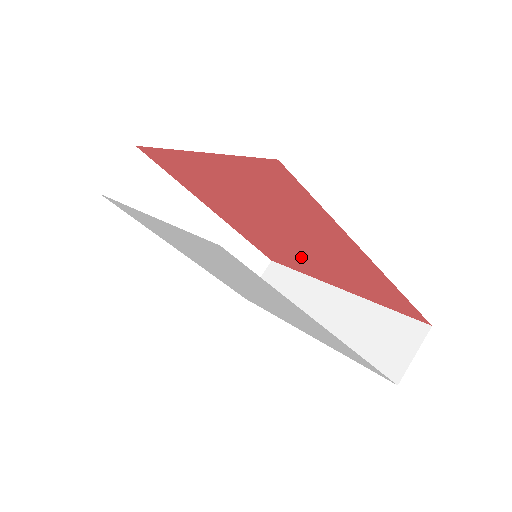
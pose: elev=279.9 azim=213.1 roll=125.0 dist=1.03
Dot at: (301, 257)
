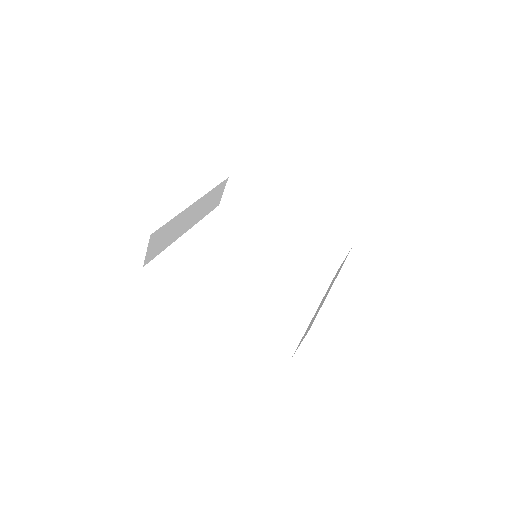
Dot at: occluded
